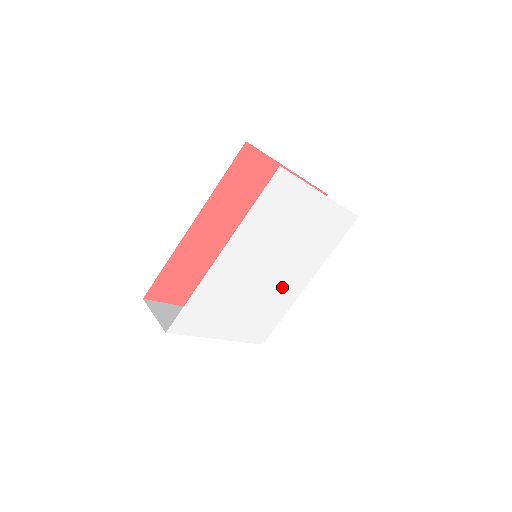
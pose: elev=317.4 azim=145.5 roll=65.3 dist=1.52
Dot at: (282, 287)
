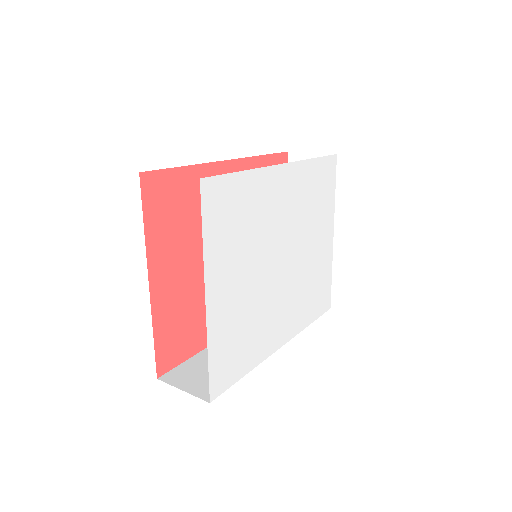
Dot at: (272, 310)
